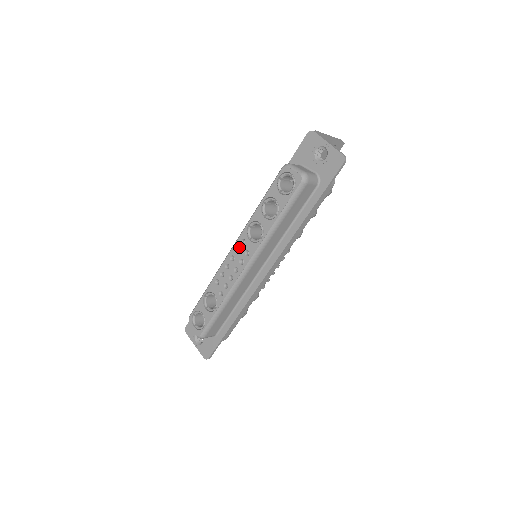
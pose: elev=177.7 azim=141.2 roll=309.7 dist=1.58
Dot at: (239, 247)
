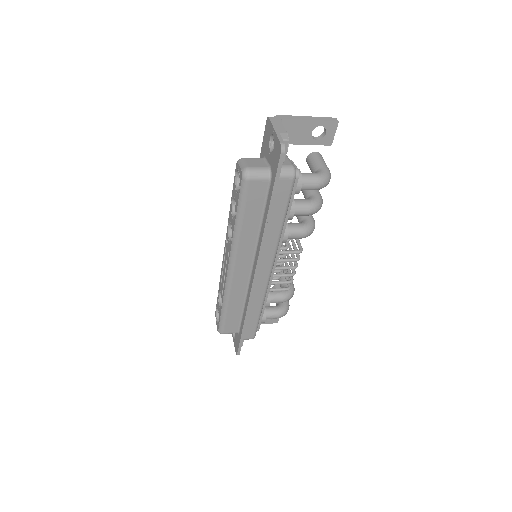
Dot at: (226, 247)
